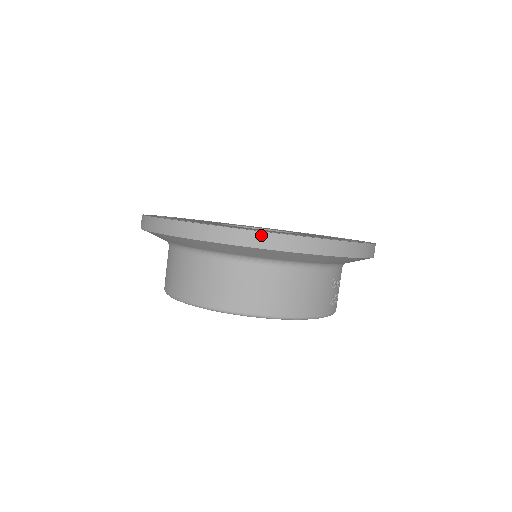
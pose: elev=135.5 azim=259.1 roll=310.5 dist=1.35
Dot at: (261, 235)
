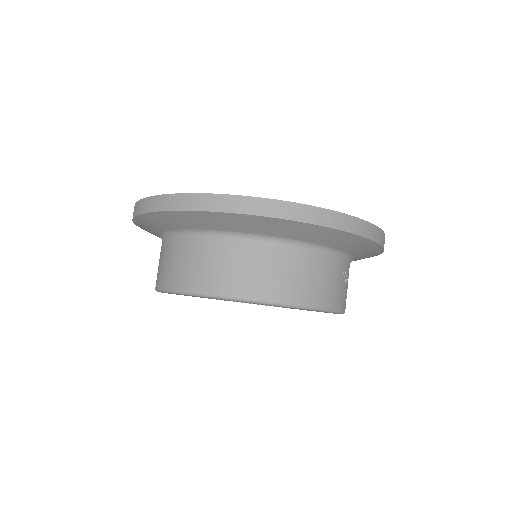
Dot at: (281, 204)
